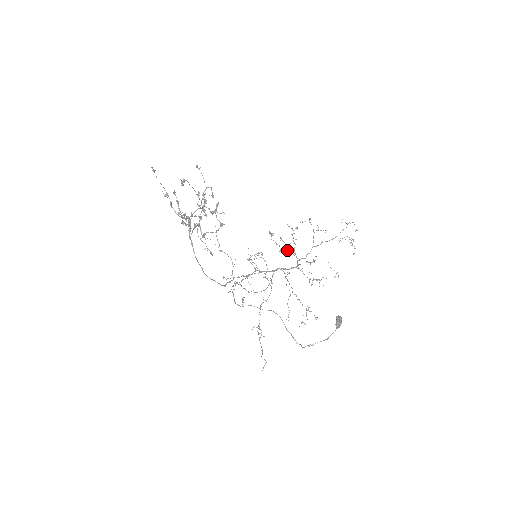
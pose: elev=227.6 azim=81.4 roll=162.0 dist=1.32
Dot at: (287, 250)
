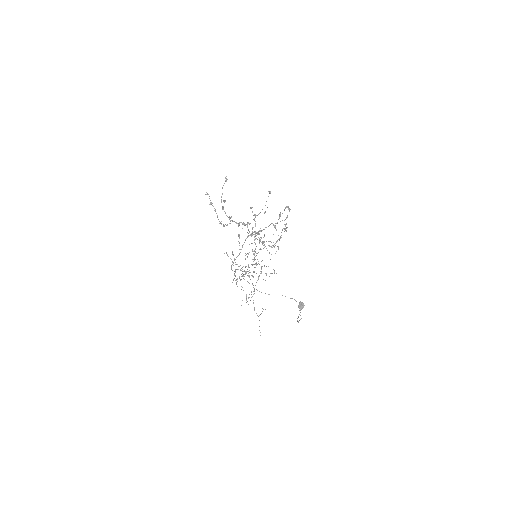
Dot at: occluded
